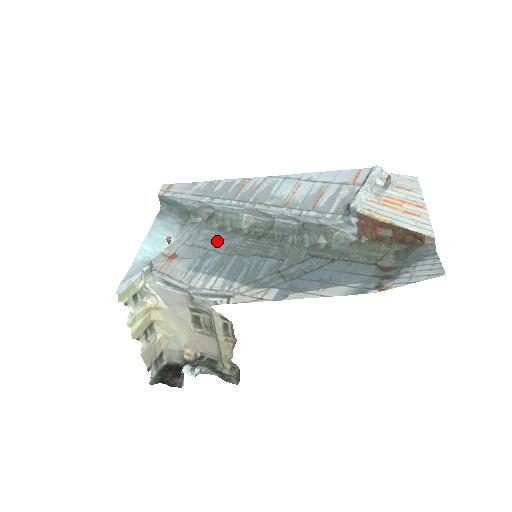
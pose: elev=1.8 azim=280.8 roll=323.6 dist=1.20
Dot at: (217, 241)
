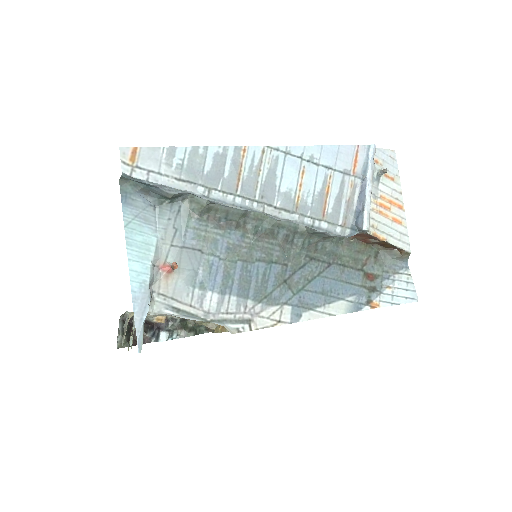
Dot at: (212, 239)
